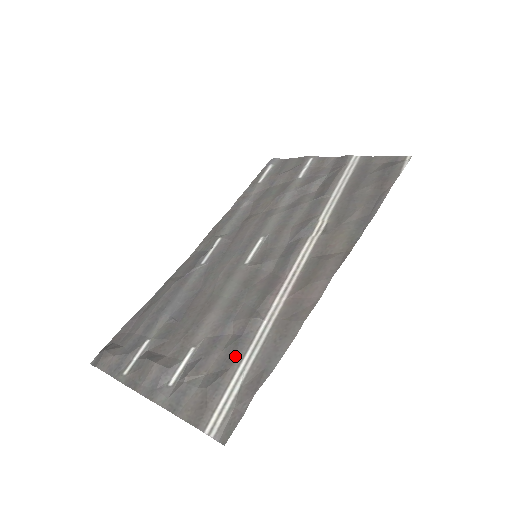
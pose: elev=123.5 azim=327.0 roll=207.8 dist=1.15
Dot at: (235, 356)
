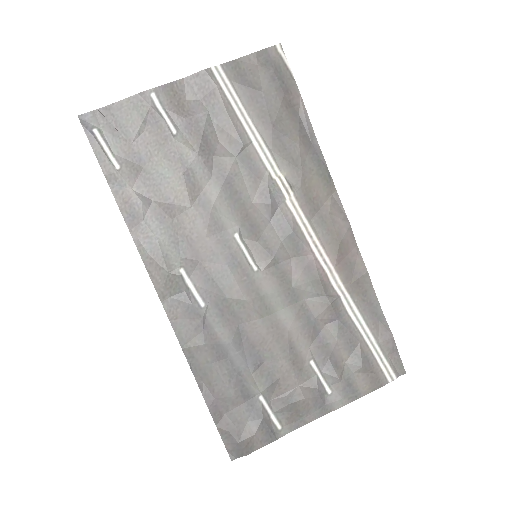
Dot at: (353, 335)
